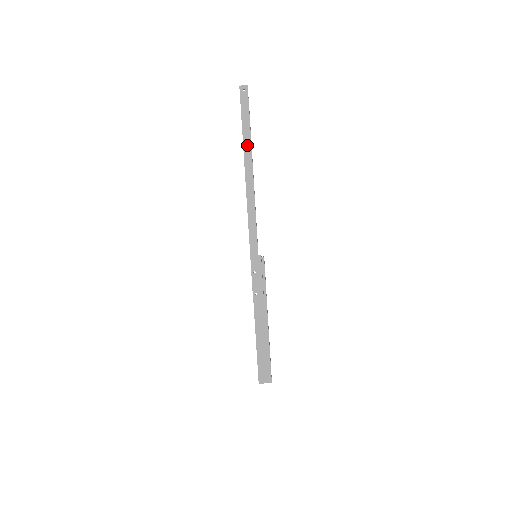
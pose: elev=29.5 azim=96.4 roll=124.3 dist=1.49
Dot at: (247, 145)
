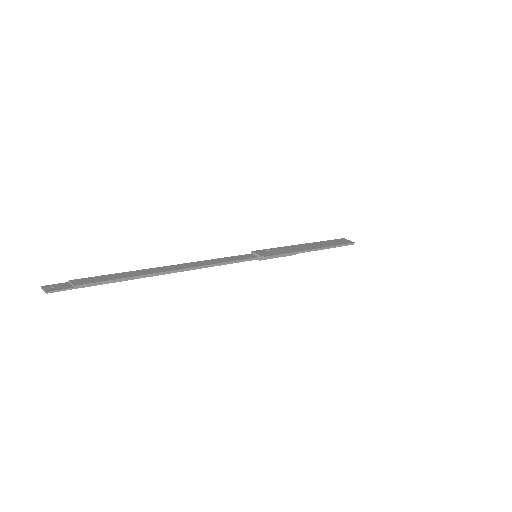
Dot at: (134, 276)
